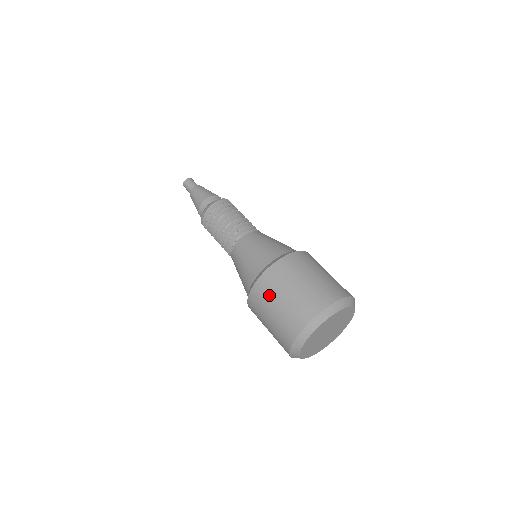
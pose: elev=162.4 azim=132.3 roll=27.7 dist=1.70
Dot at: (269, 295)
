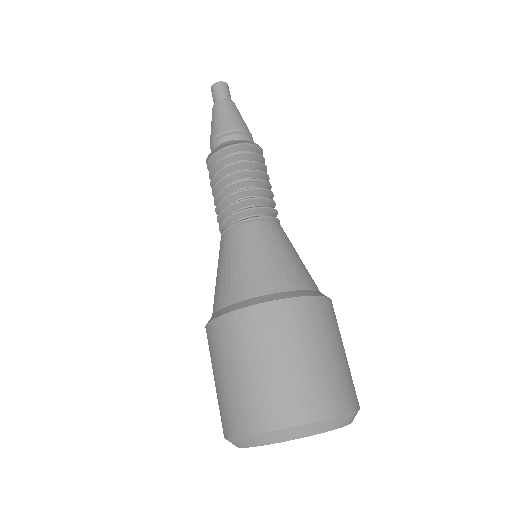
Dot at: (225, 350)
